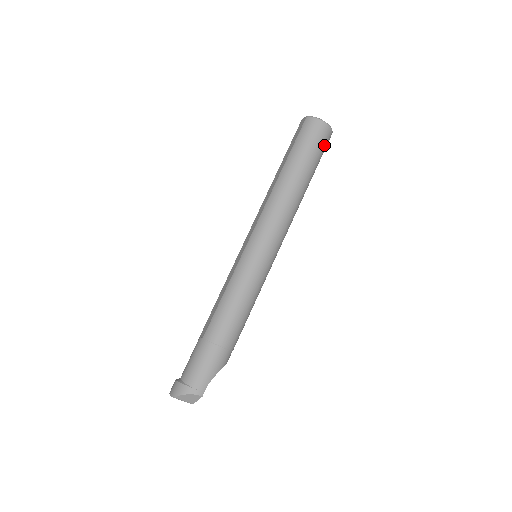
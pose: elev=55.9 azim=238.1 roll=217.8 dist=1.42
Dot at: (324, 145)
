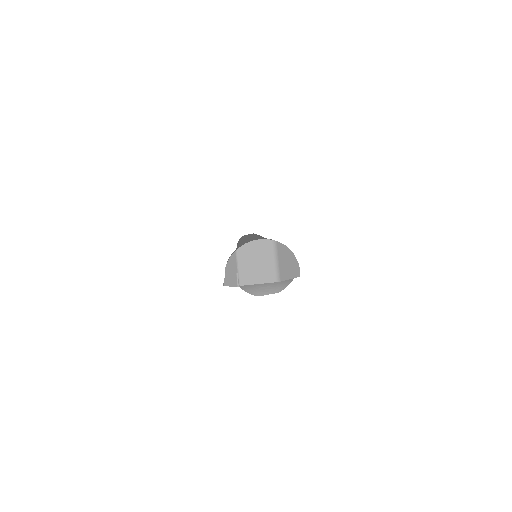
Dot at: occluded
